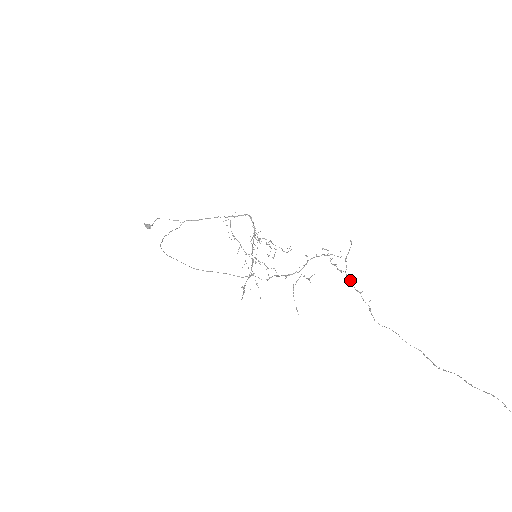
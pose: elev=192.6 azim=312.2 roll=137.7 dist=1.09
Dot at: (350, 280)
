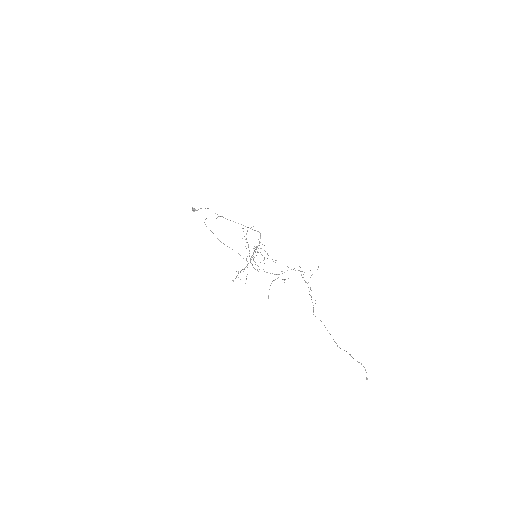
Dot at: occluded
